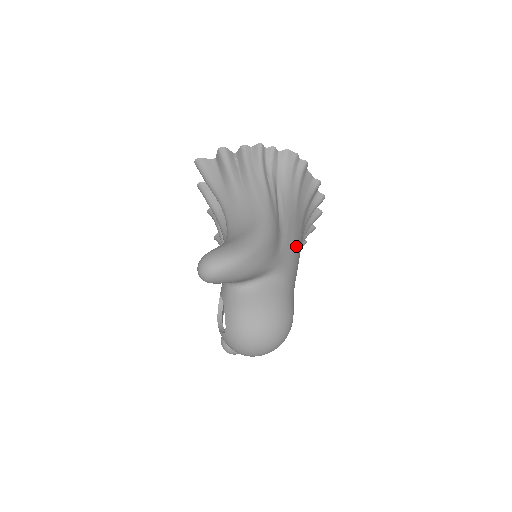
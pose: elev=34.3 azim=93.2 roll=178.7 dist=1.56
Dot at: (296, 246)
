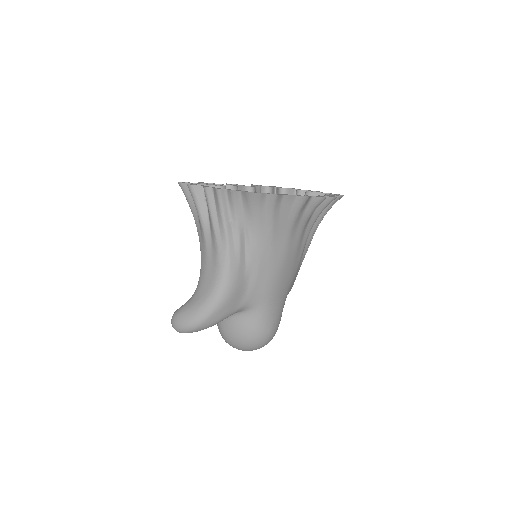
Dot at: (275, 273)
